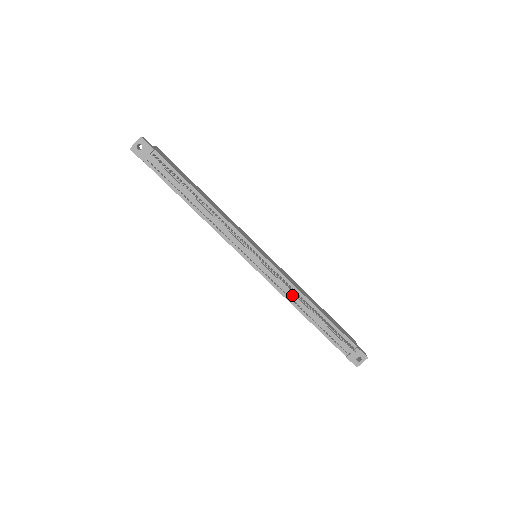
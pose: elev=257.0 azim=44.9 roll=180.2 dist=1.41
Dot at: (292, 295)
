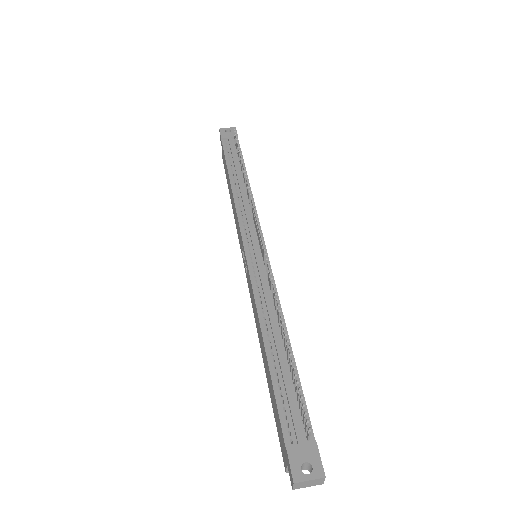
Dot at: (268, 303)
